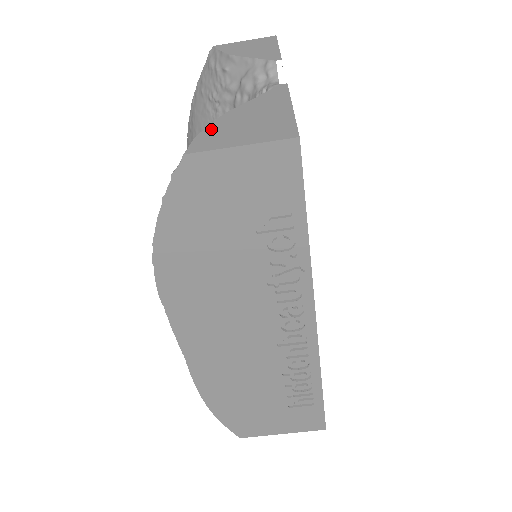
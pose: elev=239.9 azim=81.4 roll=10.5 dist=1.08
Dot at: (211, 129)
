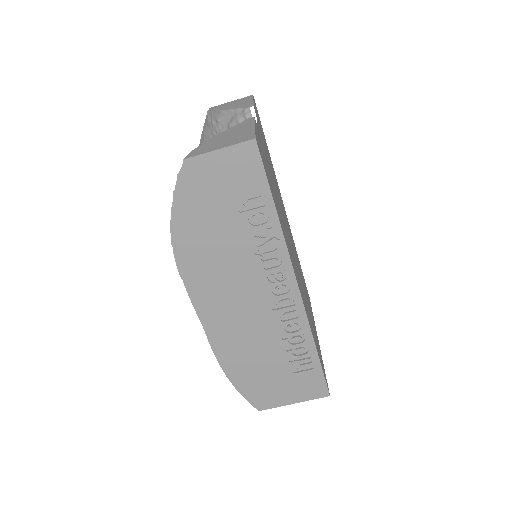
Dot at: (202, 146)
